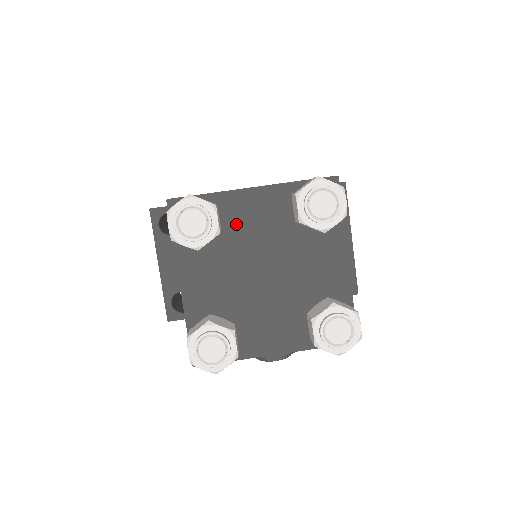
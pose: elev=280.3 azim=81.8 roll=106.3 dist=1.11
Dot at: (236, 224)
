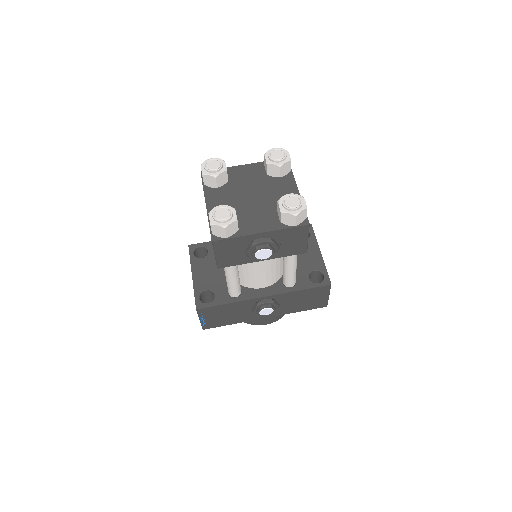
Dot at: (236, 178)
